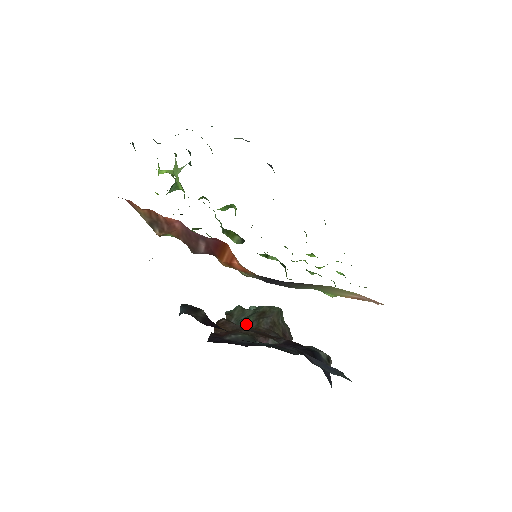
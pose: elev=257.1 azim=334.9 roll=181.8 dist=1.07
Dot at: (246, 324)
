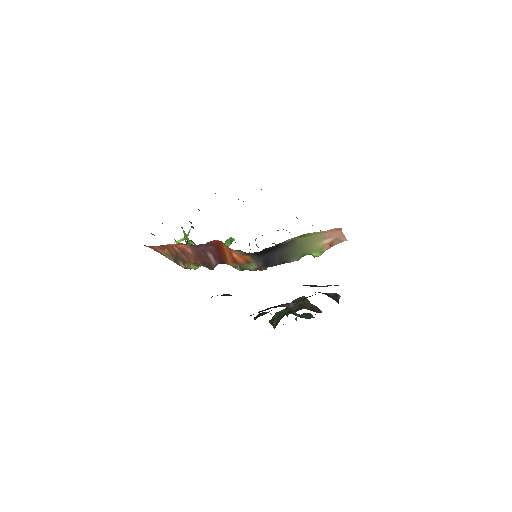
Dot at: (282, 316)
